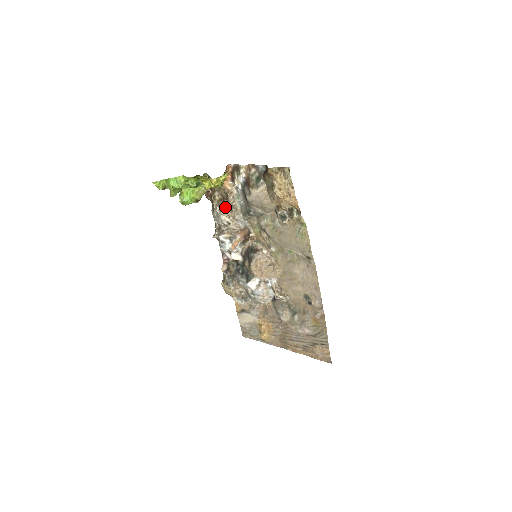
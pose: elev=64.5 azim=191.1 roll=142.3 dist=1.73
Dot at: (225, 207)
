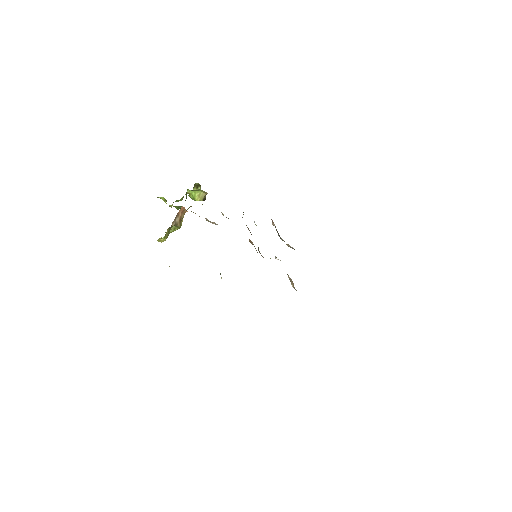
Dot at: occluded
